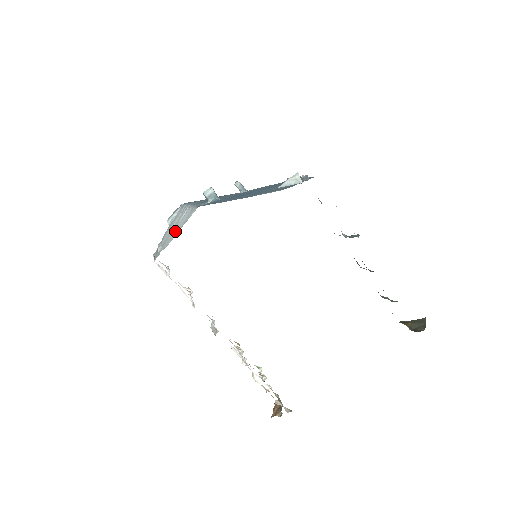
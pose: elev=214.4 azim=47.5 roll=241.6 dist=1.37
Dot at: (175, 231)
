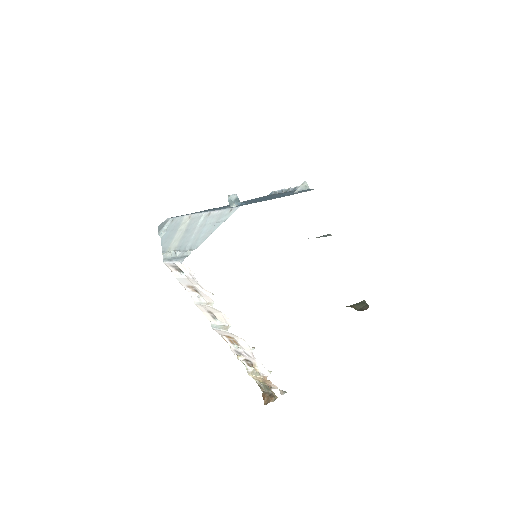
Dot at: (202, 233)
